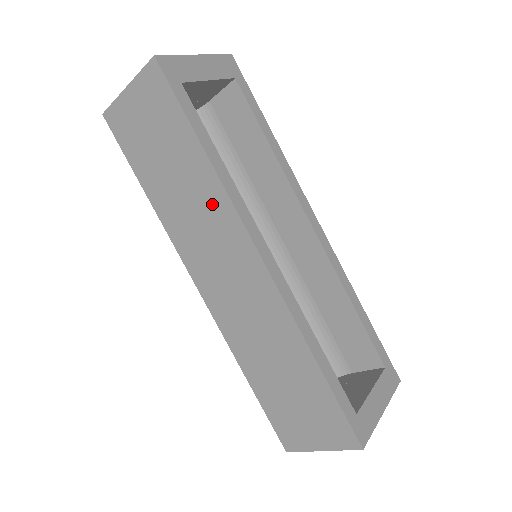
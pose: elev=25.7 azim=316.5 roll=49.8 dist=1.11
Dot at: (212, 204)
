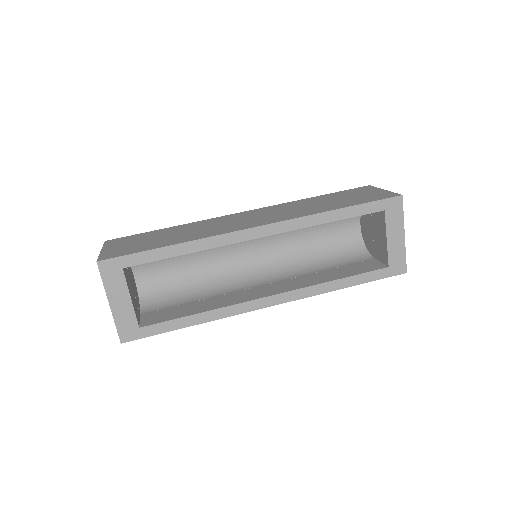
Dot at: occluded
